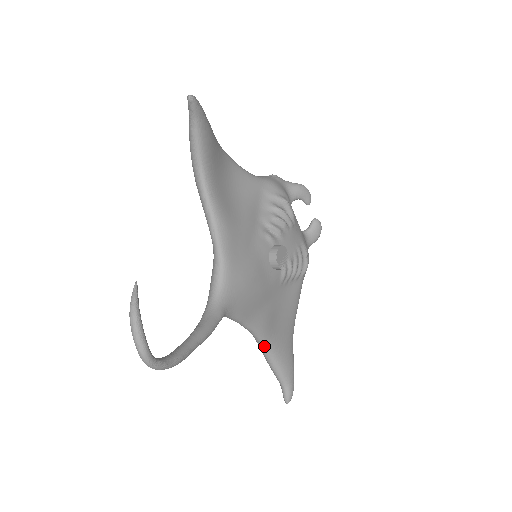
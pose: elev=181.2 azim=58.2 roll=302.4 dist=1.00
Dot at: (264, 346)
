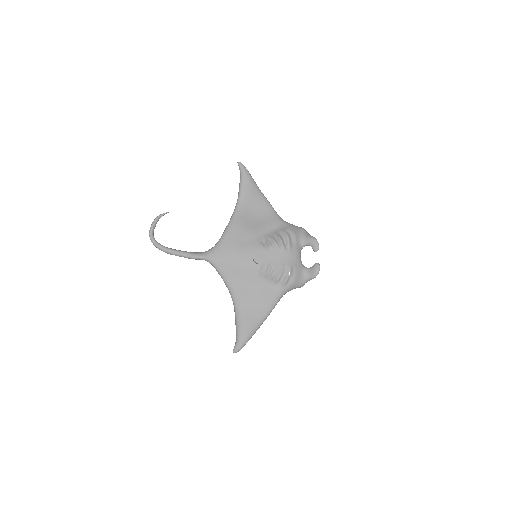
Dot at: (234, 304)
